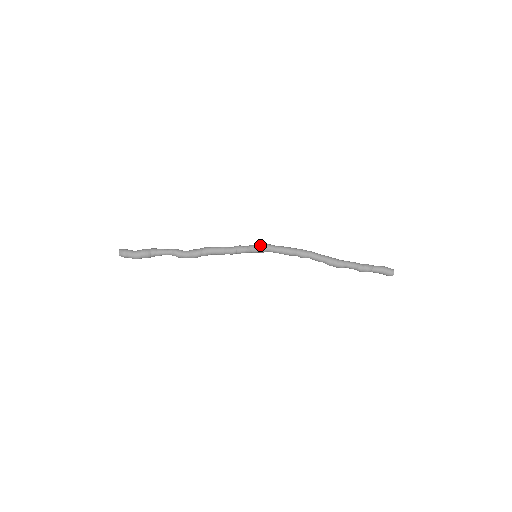
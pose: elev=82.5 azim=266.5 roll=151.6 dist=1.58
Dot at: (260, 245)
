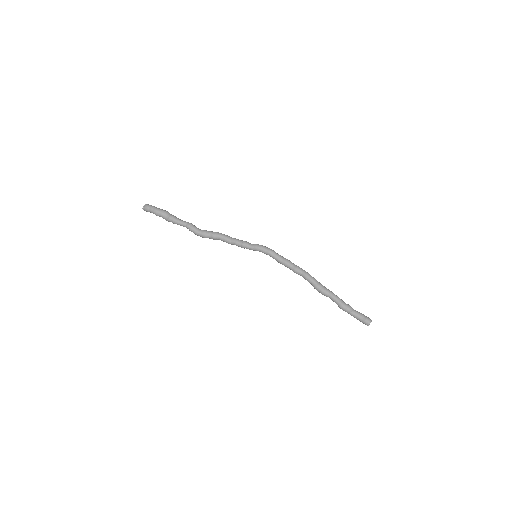
Dot at: (264, 246)
